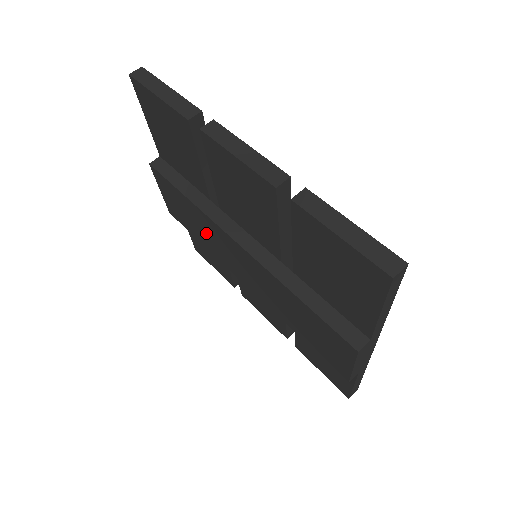
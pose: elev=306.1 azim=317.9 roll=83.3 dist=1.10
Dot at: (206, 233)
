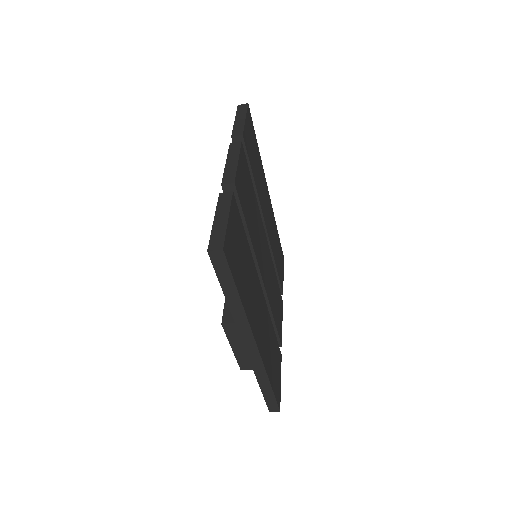
Dot at: occluded
